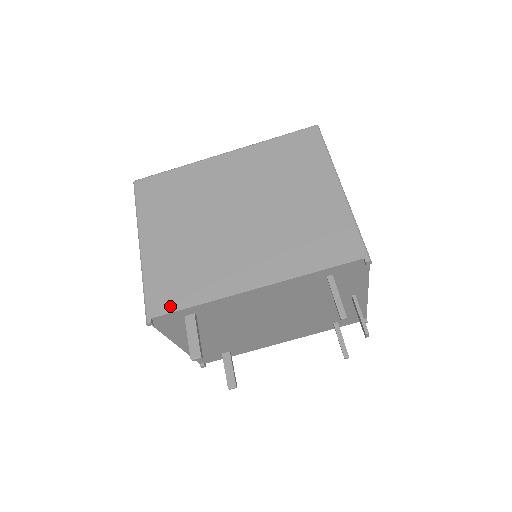
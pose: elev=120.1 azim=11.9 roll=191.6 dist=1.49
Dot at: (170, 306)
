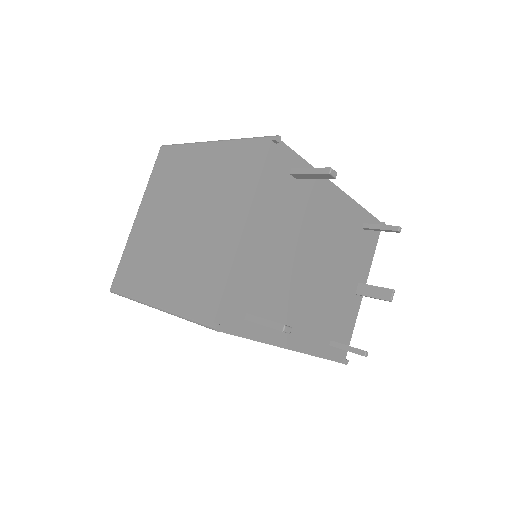
Dot at: occluded
